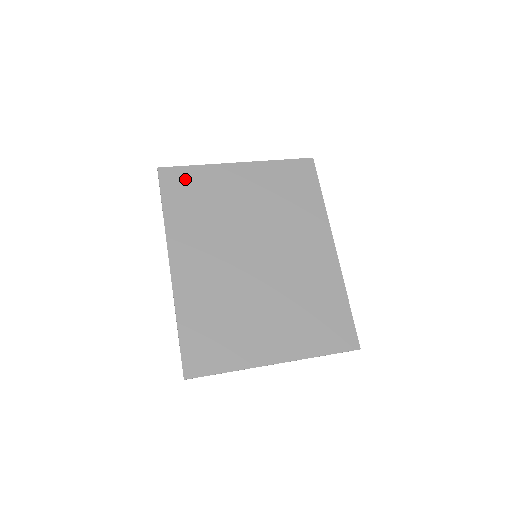
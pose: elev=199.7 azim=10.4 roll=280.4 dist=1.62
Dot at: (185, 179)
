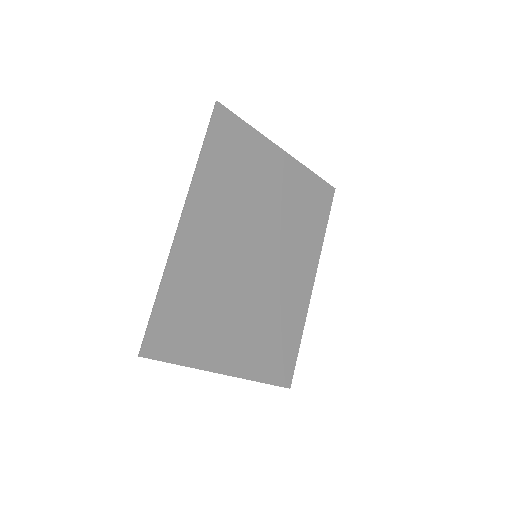
Dot at: (235, 133)
